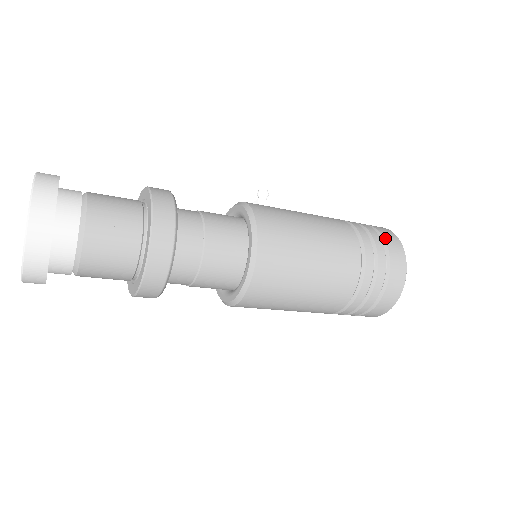
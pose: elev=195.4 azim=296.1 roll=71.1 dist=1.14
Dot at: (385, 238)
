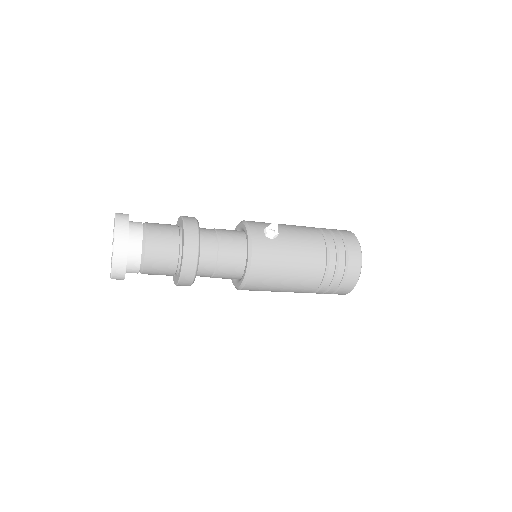
Dot at: (348, 274)
